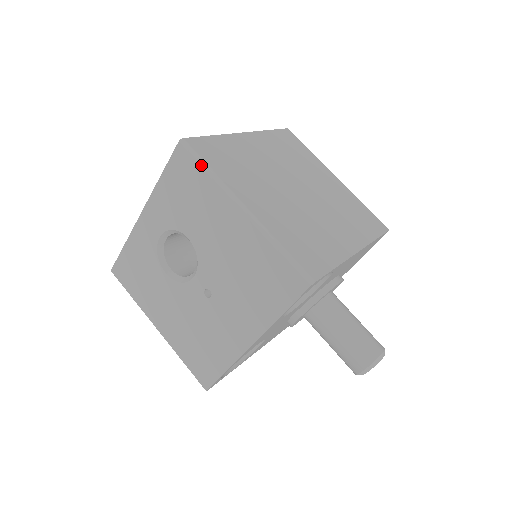
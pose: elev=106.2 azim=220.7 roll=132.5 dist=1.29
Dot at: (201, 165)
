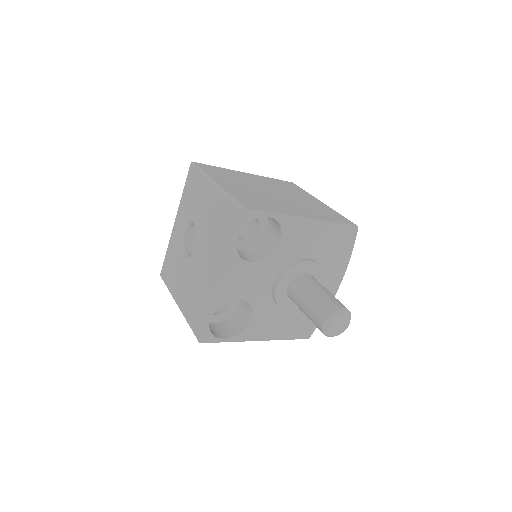
Dot at: (198, 170)
